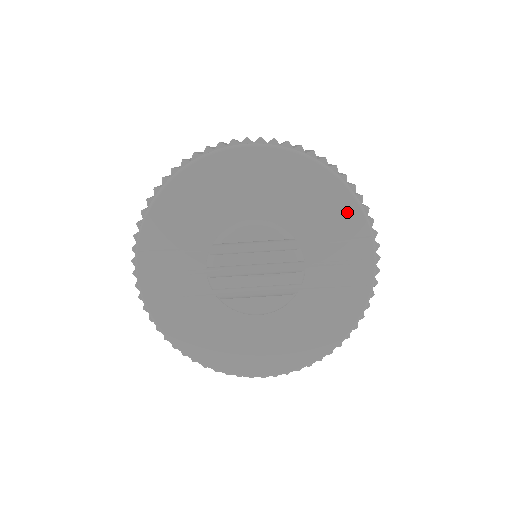
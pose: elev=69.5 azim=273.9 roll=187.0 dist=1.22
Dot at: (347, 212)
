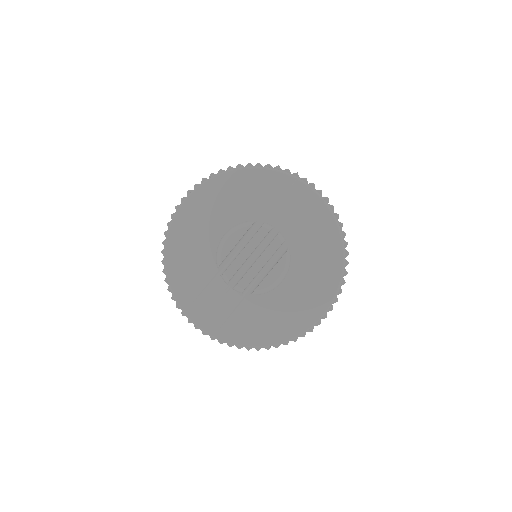
Dot at: (268, 179)
